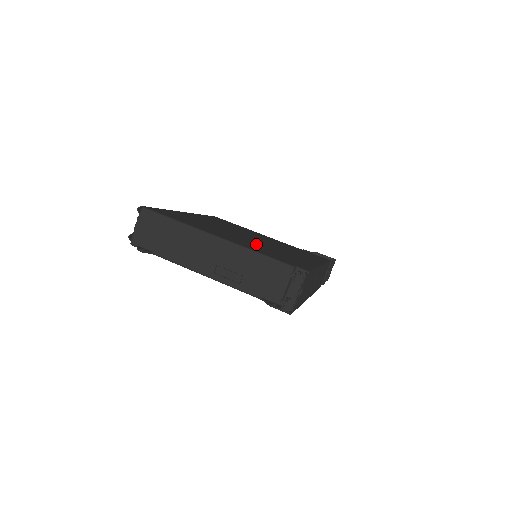
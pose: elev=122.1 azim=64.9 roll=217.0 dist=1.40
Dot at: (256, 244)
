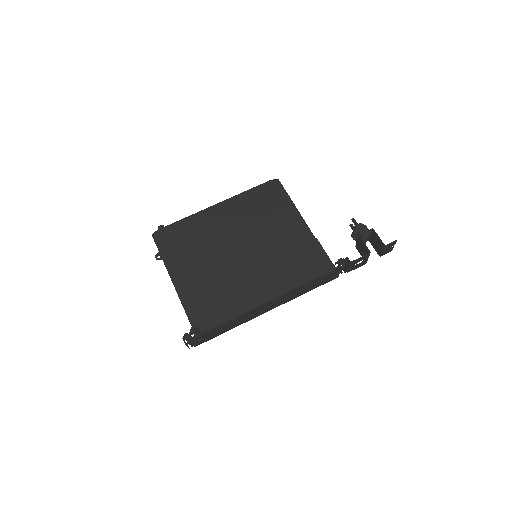
Dot at: (215, 277)
